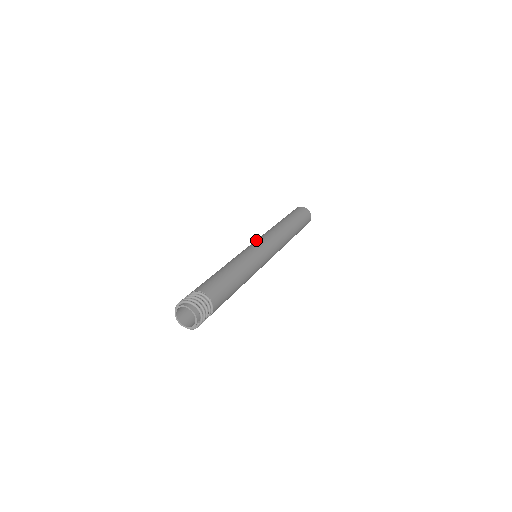
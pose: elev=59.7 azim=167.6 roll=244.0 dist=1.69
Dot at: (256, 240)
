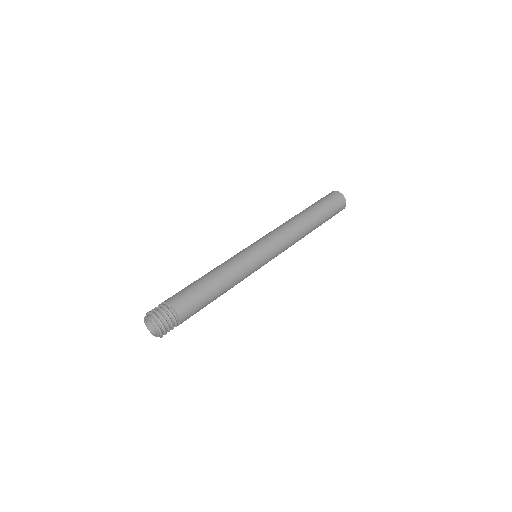
Dot at: occluded
